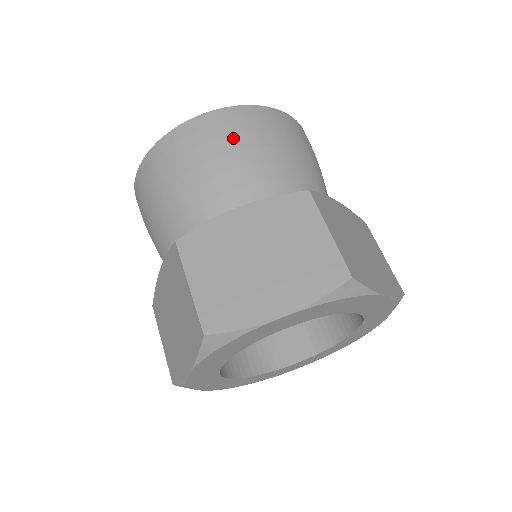
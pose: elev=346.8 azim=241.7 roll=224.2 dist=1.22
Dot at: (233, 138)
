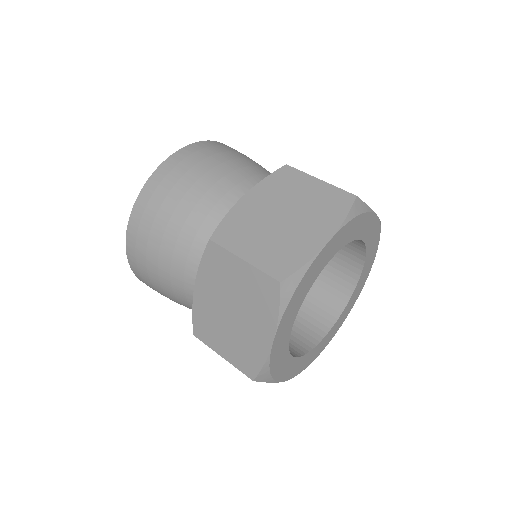
Dot at: occluded
